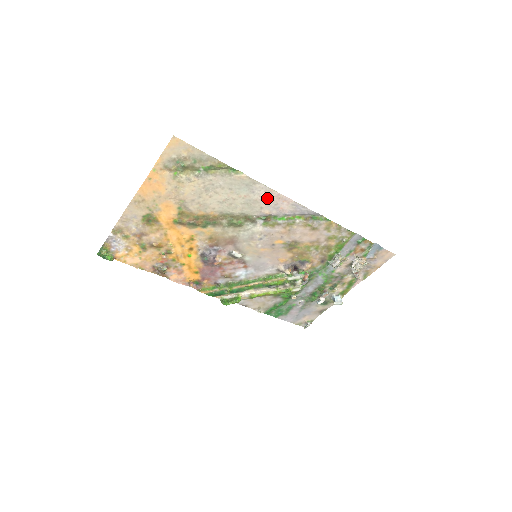
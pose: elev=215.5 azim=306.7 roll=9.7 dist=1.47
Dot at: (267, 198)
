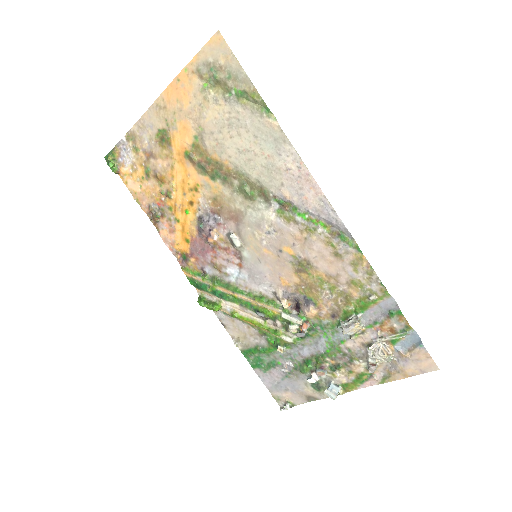
Dot at: (293, 172)
